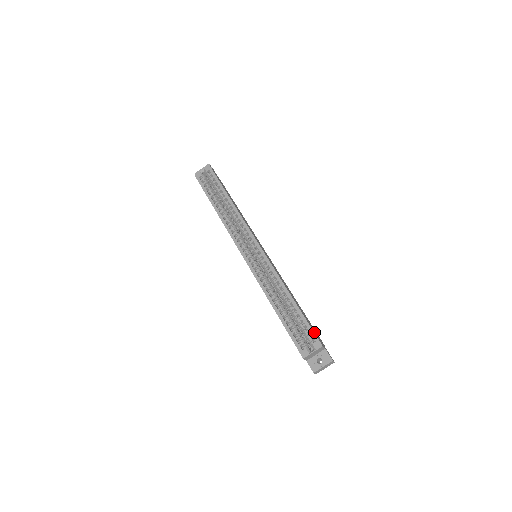
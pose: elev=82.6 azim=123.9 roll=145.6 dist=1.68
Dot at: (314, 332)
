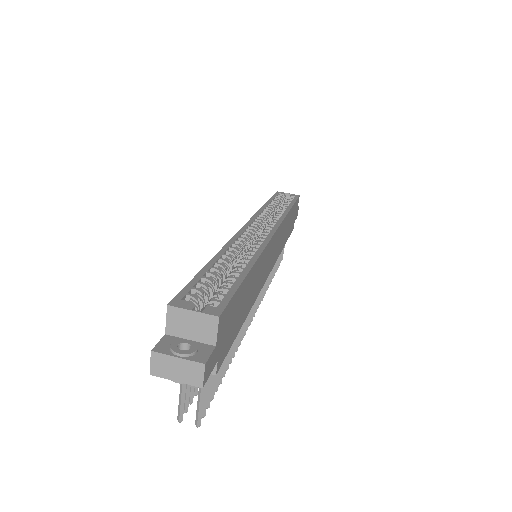
Dot at: (230, 304)
